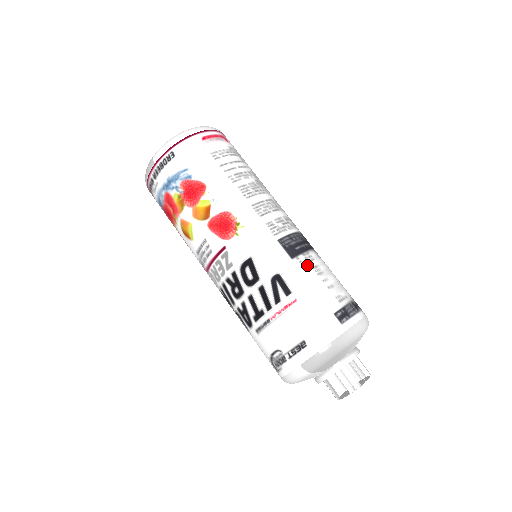
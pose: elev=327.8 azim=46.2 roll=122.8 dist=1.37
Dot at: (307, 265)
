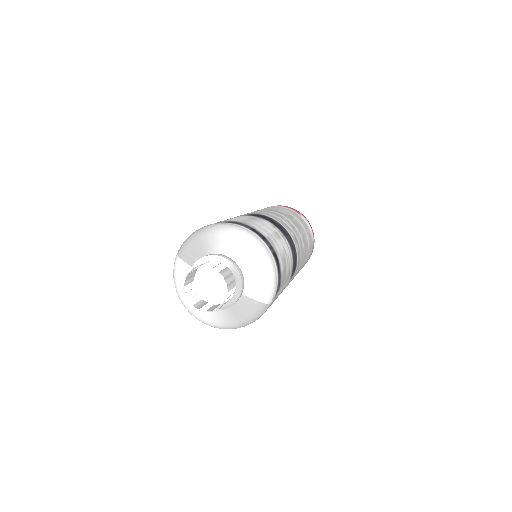
Dot at: (249, 217)
